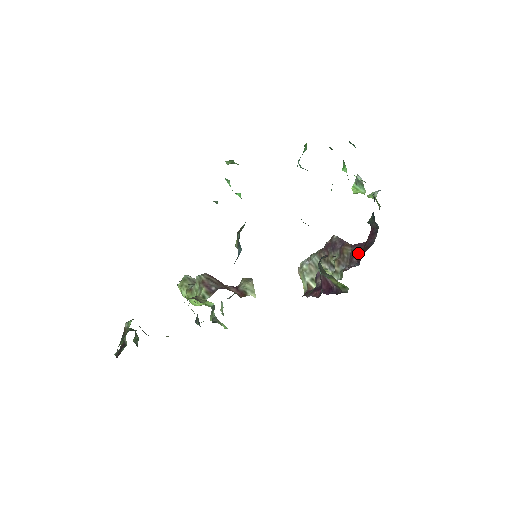
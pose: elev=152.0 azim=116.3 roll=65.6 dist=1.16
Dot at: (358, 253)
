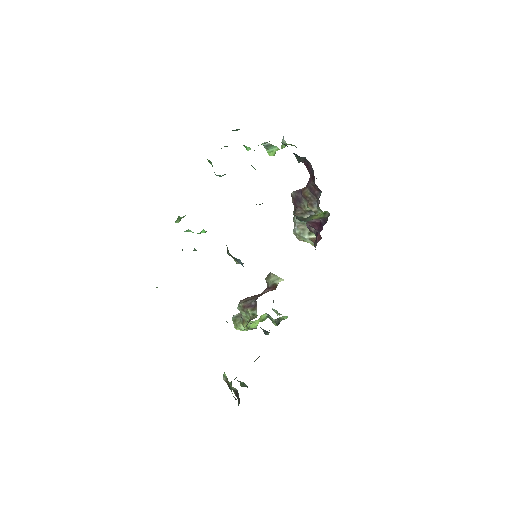
Dot at: (313, 186)
